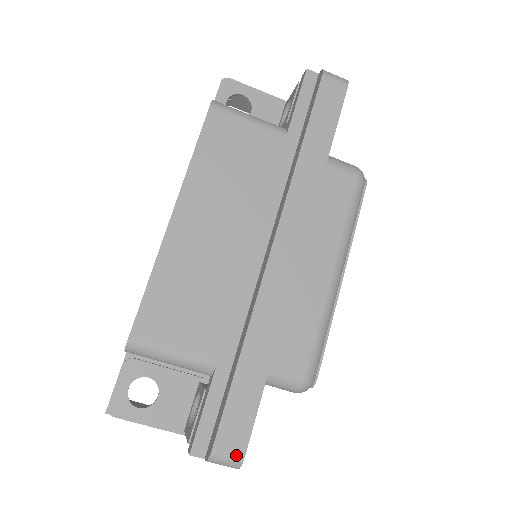
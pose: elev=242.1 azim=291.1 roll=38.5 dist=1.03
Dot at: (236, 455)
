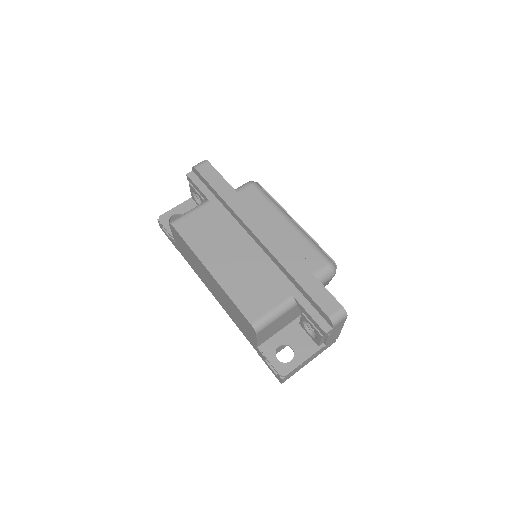
Dot at: (339, 309)
